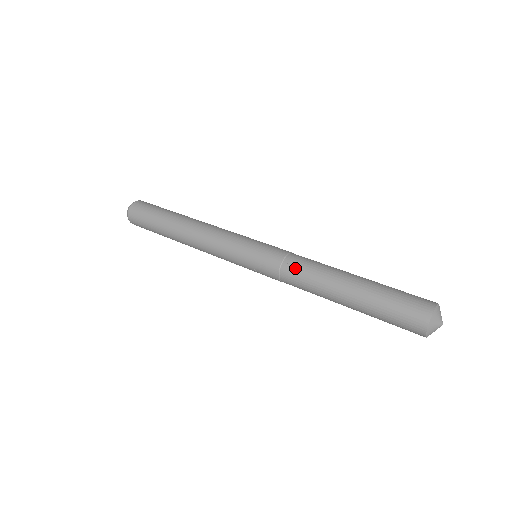
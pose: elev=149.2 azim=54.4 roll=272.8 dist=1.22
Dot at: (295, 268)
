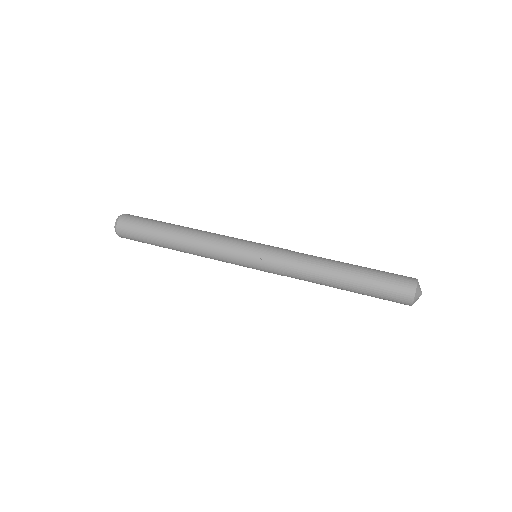
Dot at: (300, 259)
